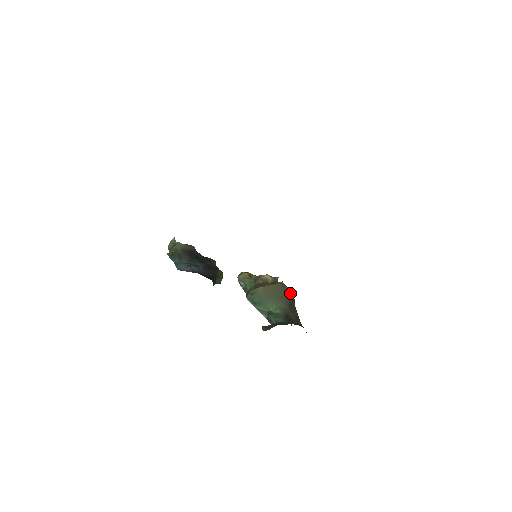
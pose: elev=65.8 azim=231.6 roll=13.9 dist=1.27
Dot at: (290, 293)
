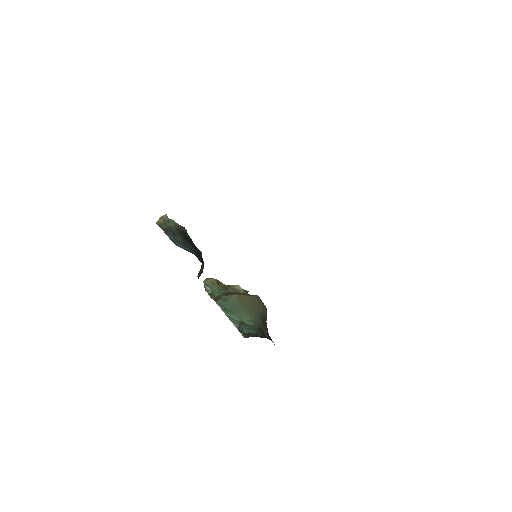
Dot at: (264, 308)
